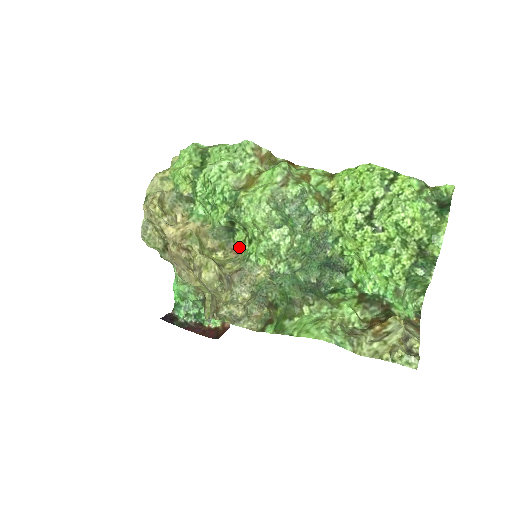
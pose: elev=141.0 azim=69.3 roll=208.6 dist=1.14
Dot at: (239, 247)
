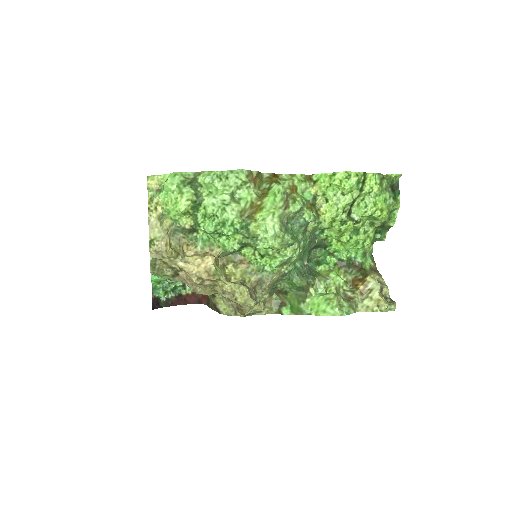
Dot at: (249, 259)
